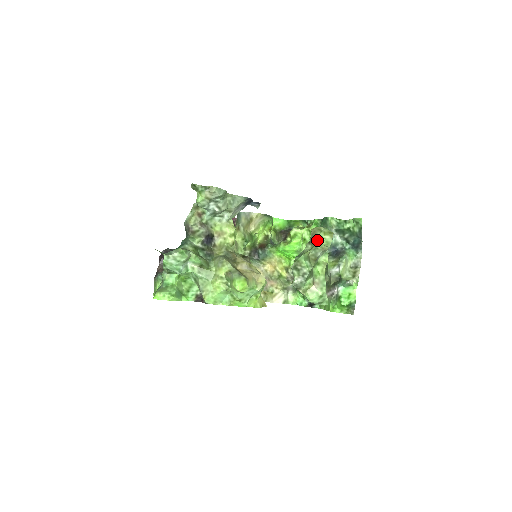
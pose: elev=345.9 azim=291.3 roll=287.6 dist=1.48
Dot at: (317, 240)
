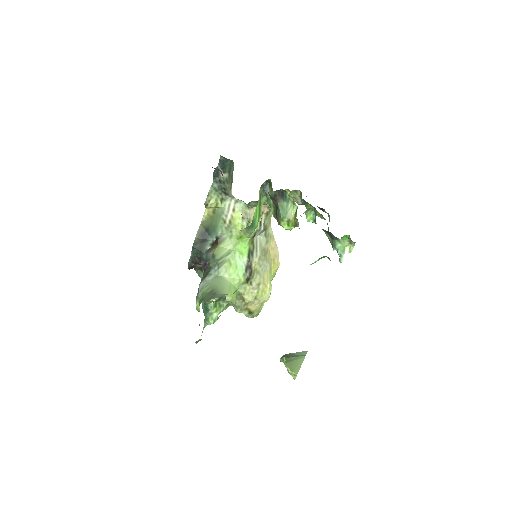
Dot at: (289, 366)
